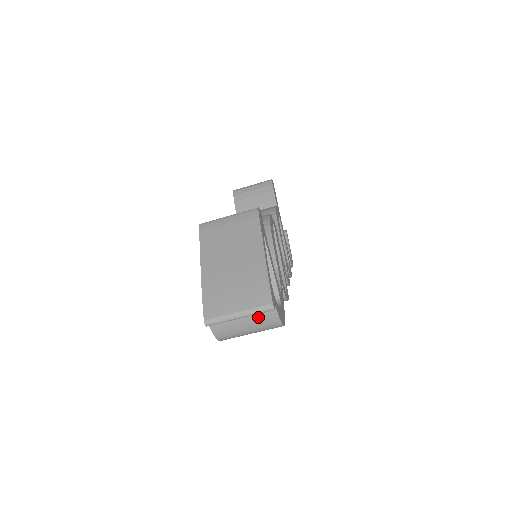
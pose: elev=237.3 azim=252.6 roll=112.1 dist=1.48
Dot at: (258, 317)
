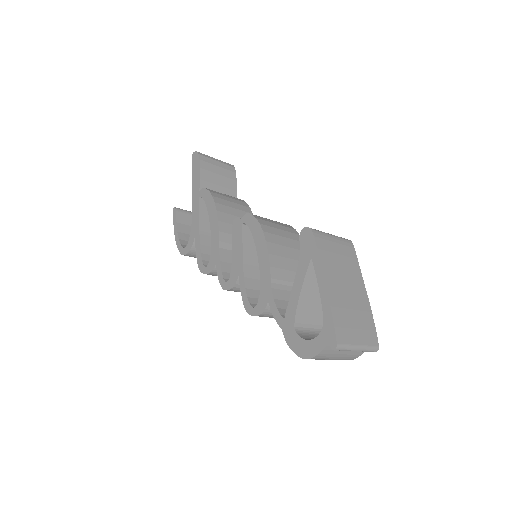
Dot at: (354, 351)
